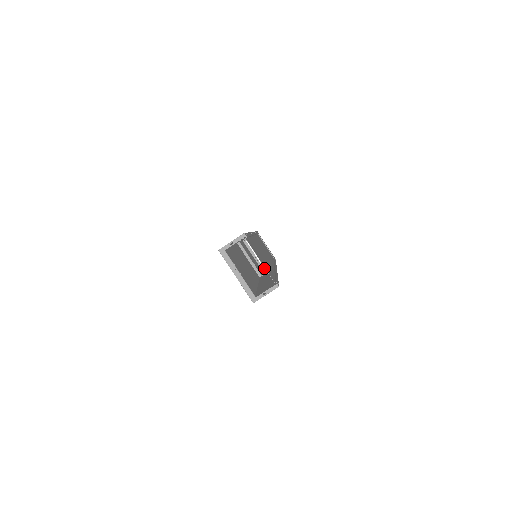
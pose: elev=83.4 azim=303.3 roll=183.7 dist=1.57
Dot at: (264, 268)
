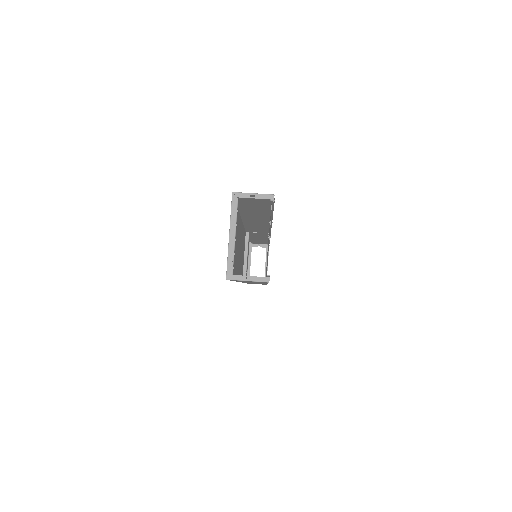
Dot at: occluded
